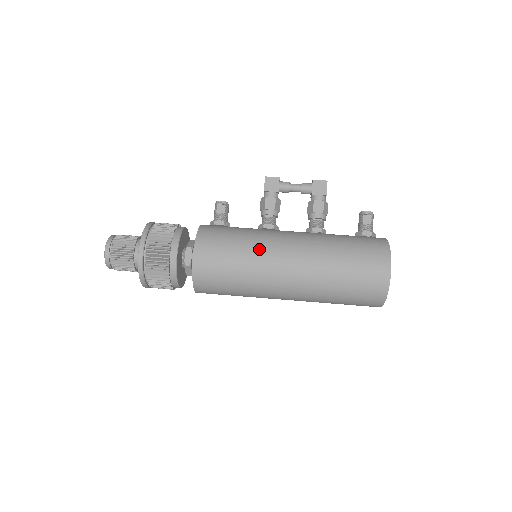
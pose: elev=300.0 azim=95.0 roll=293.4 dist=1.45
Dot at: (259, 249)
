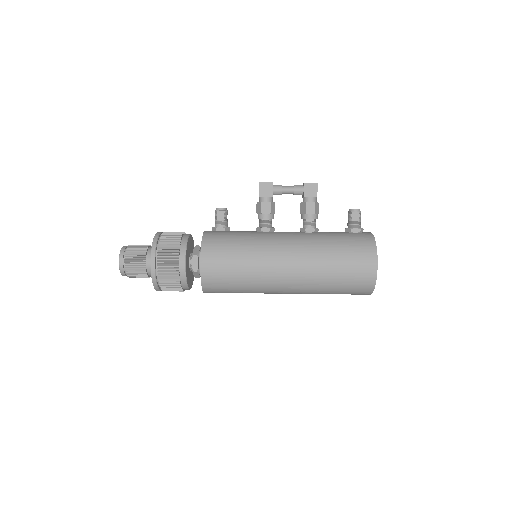
Dot at: (259, 256)
